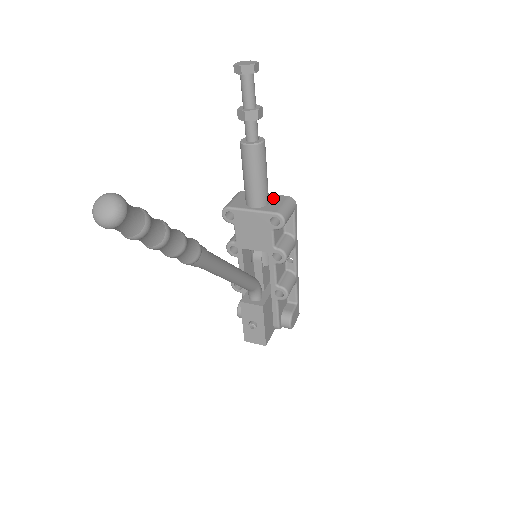
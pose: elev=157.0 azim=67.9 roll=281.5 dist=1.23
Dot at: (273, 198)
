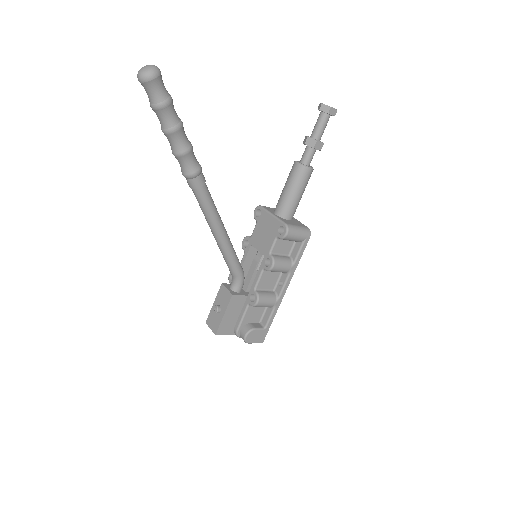
Dot at: (297, 222)
